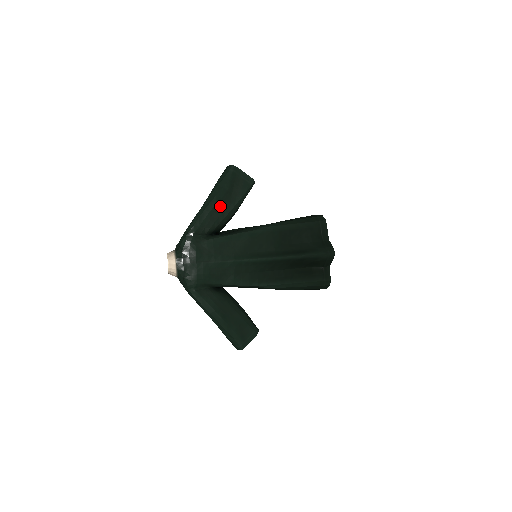
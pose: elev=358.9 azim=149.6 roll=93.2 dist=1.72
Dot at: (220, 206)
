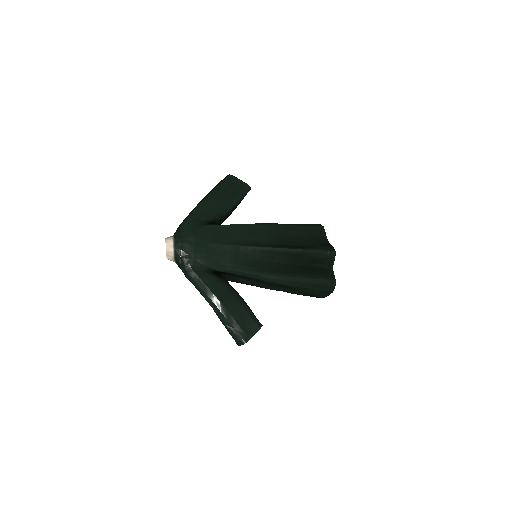
Dot at: (217, 201)
